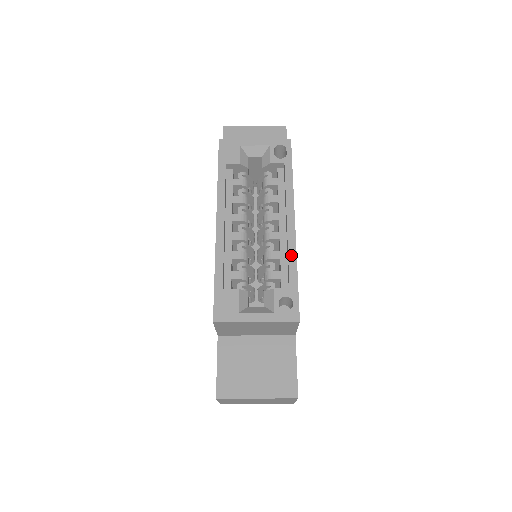
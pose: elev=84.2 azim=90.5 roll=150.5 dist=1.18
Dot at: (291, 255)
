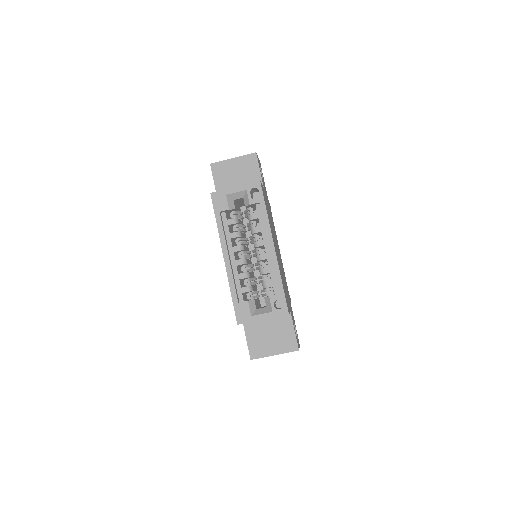
Dot at: (276, 271)
